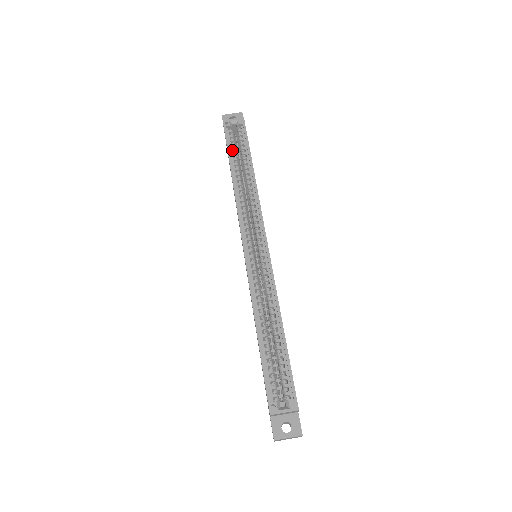
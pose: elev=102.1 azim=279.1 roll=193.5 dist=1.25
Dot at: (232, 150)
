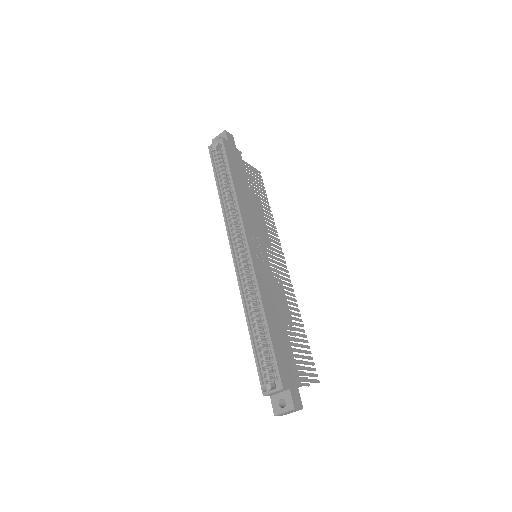
Dot at: (218, 171)
